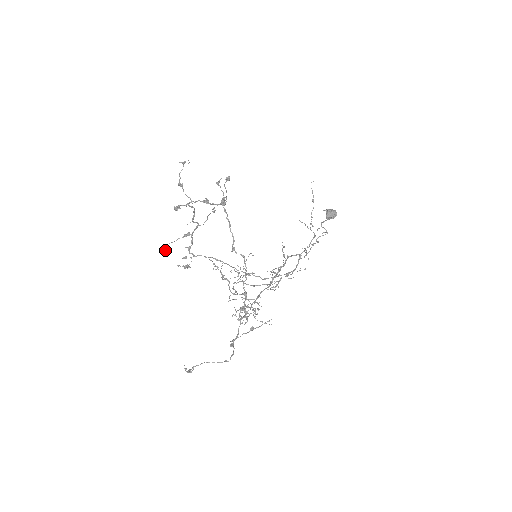
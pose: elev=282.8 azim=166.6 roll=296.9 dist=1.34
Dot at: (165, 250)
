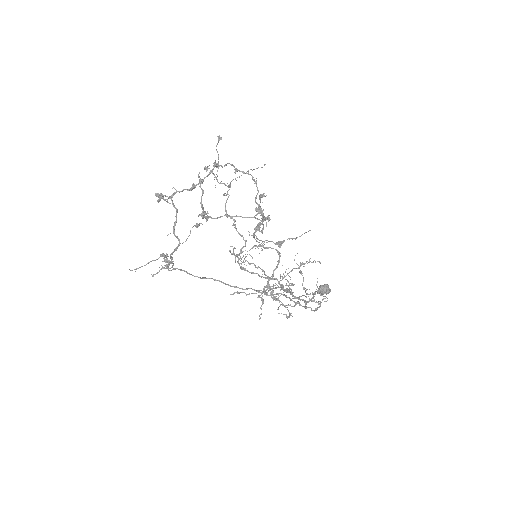
Dot at: occluded
